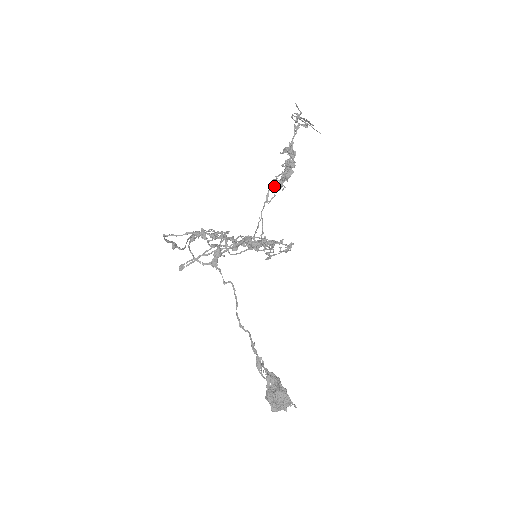
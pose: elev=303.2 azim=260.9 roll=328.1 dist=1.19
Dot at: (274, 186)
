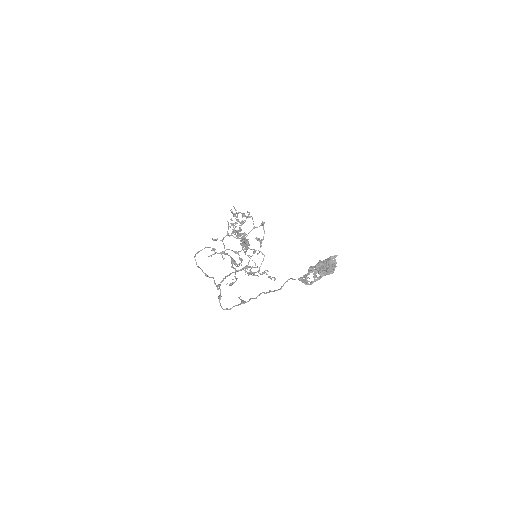
Dot at: (243, 246)
